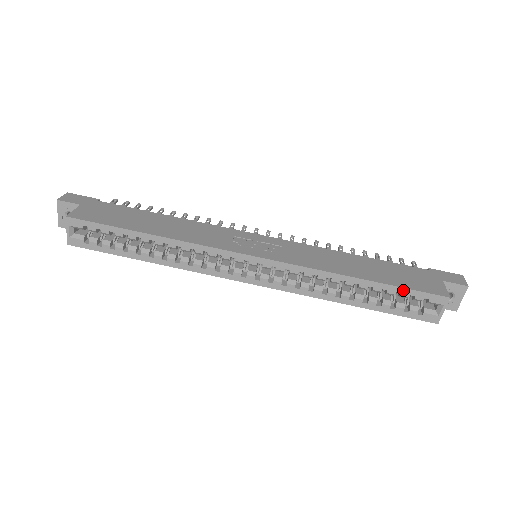
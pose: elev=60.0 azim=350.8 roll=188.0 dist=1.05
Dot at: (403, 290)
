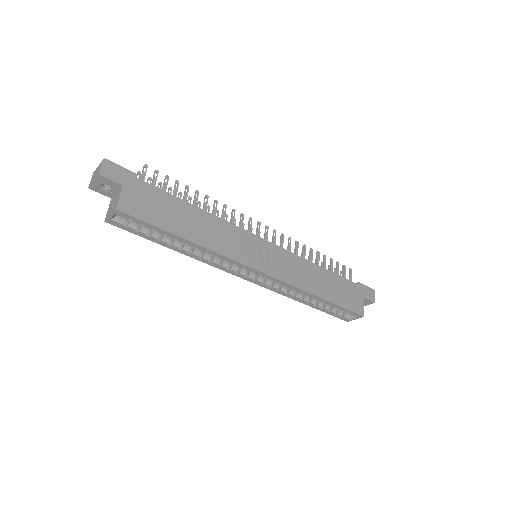
Dot at: (342, 308)
